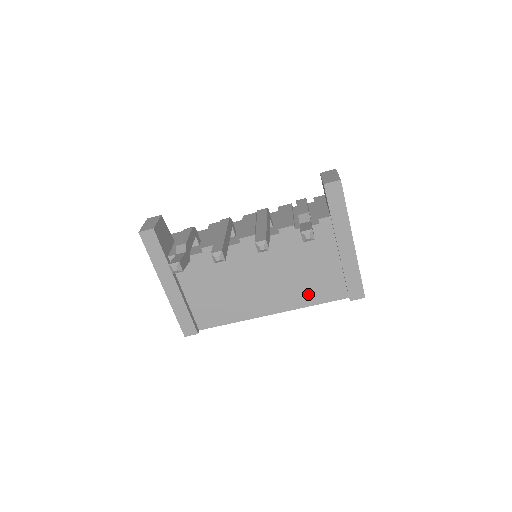
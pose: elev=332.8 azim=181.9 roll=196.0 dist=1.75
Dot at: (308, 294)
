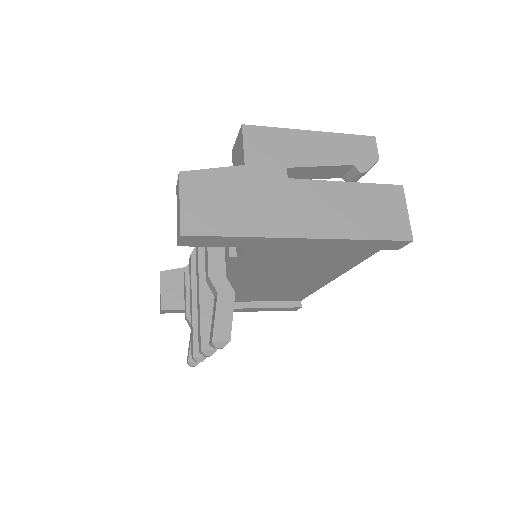
Dot at: (344, 260)
